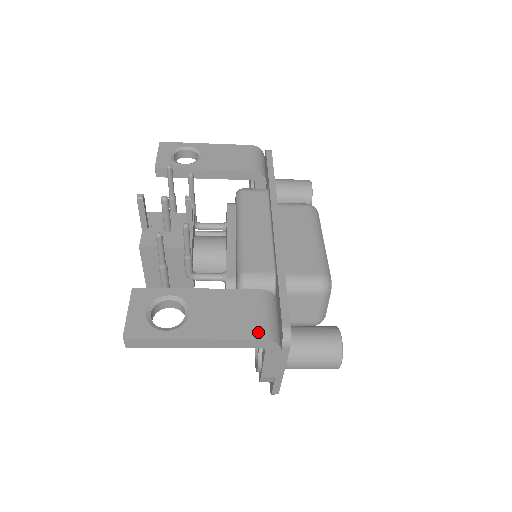
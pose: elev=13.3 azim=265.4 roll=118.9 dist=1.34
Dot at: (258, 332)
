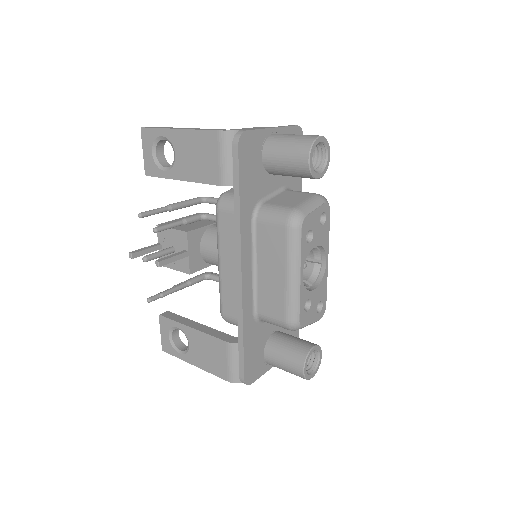
Dot at: (225, 375)
